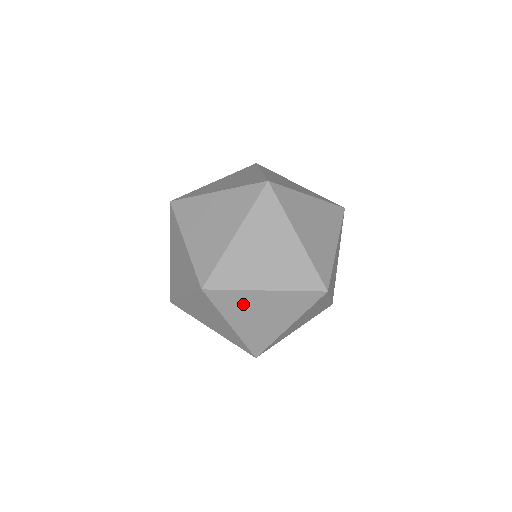
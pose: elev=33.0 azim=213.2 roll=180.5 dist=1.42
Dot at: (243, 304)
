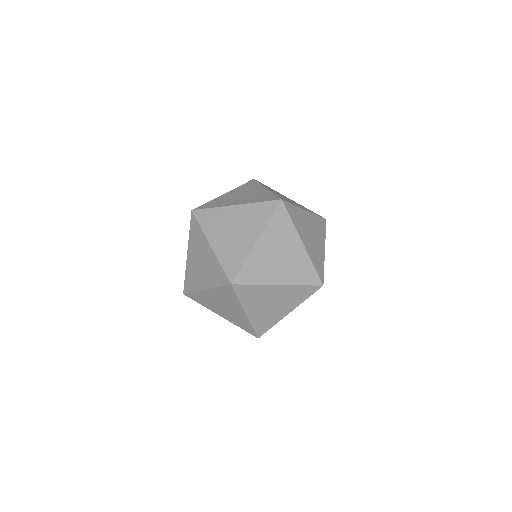
Dot at: (259, 296)
